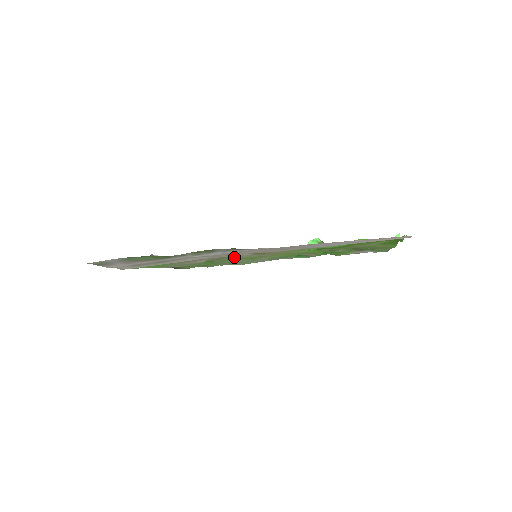
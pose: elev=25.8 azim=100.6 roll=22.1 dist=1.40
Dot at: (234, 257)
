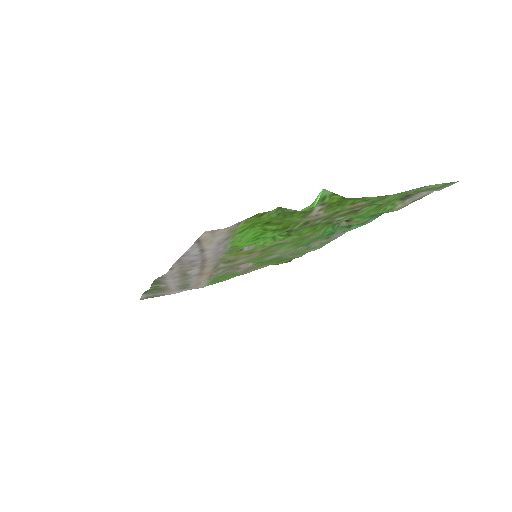
Dot at: (235, 264)
